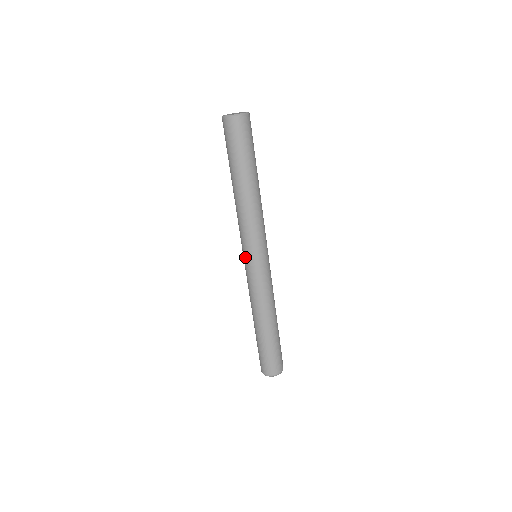
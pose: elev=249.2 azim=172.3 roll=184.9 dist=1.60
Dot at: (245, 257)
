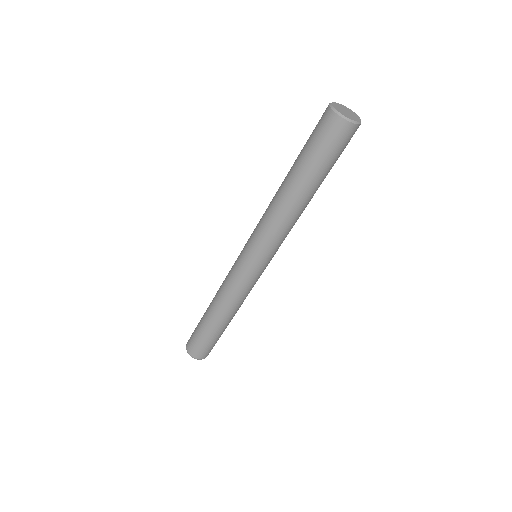
Dot at: (245, 252)
